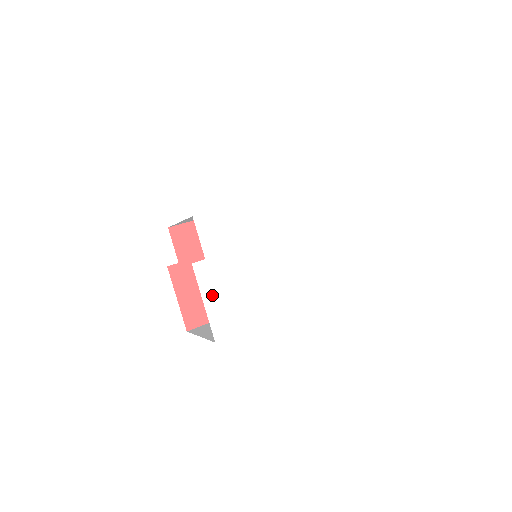
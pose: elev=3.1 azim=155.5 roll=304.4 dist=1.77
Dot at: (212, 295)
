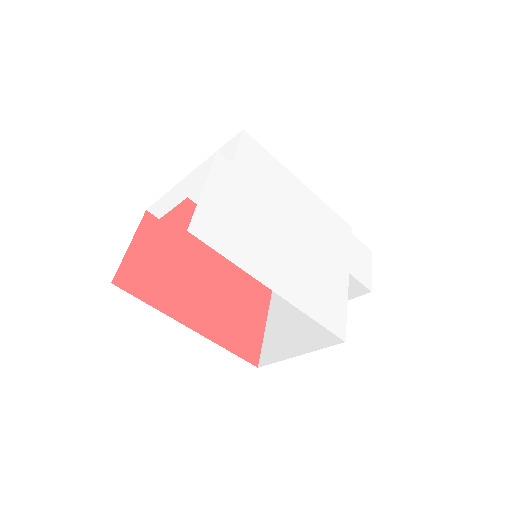
Dot at: (217, 192)
